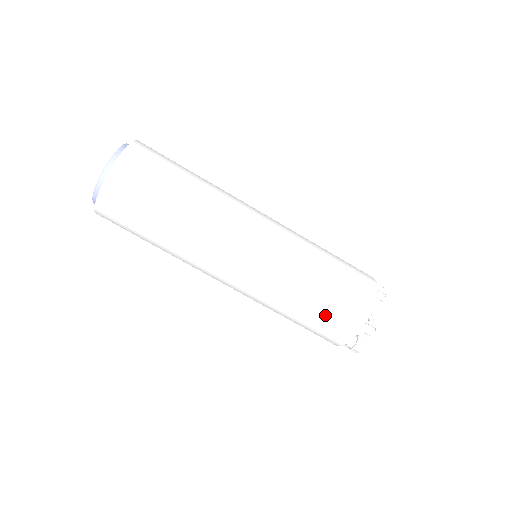
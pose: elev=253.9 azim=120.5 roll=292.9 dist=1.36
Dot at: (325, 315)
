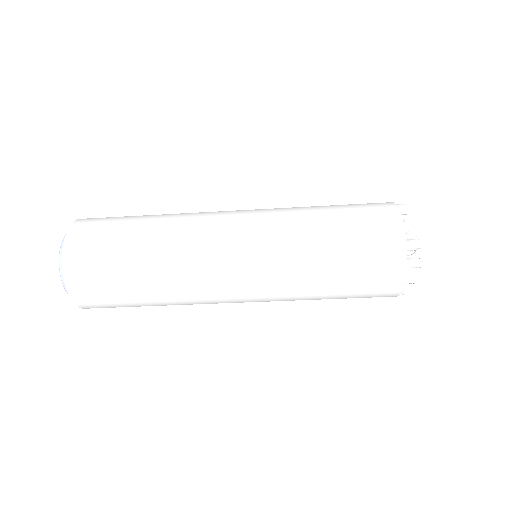
Dot at: occluded
